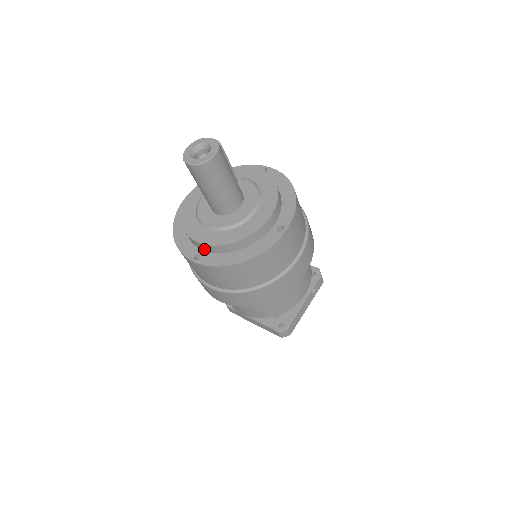
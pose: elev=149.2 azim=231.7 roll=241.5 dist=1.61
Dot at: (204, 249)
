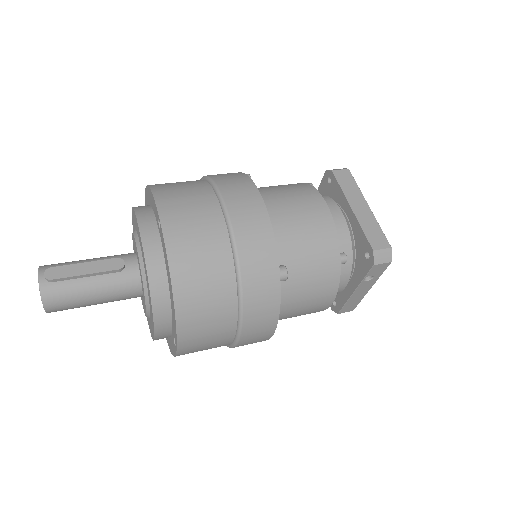
Dot at: occluded
